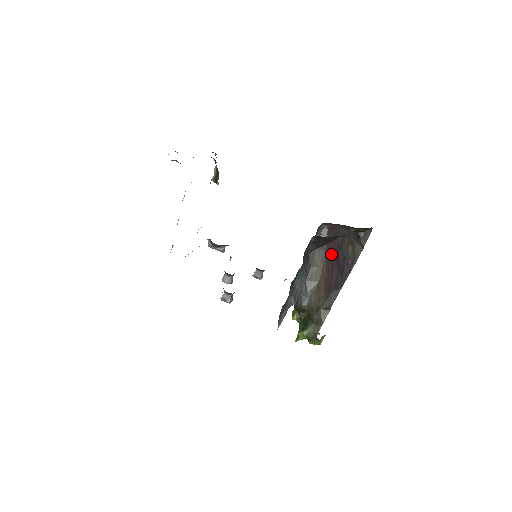
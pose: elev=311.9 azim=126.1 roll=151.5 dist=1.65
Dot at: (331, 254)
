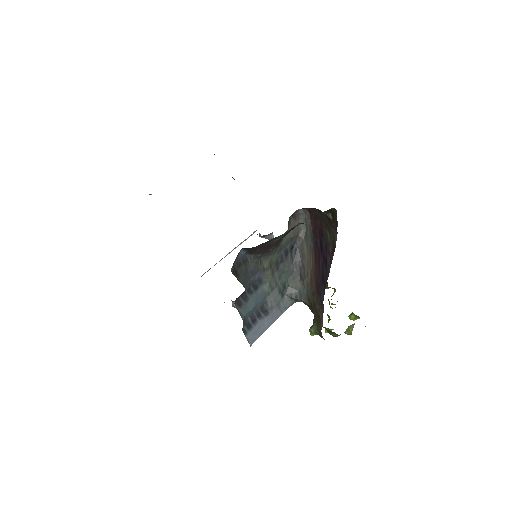
Dot at: (316, 242)
